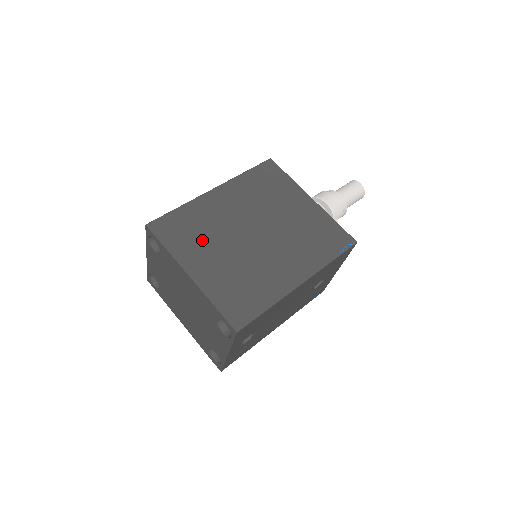
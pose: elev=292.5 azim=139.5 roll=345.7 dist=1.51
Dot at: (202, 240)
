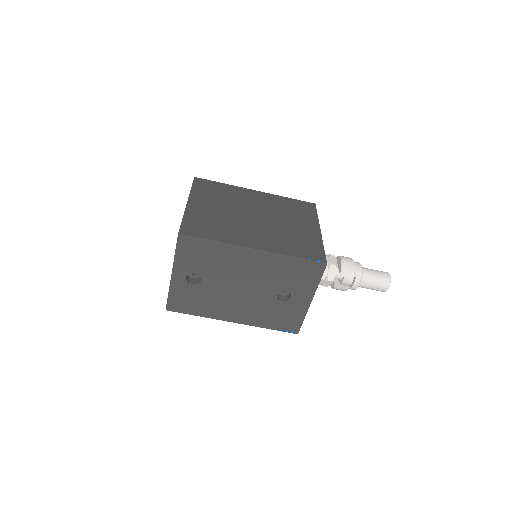
Dot at: (217, 198)
